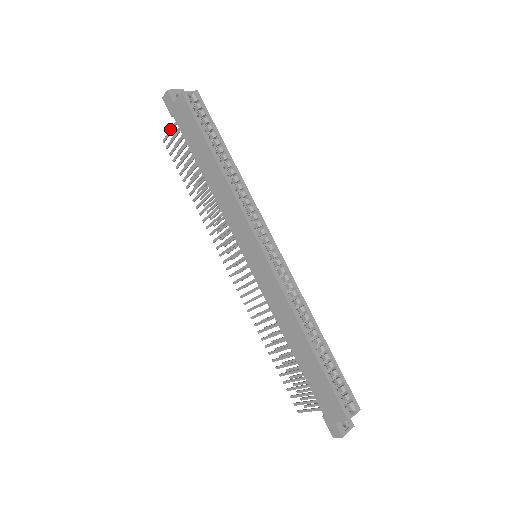
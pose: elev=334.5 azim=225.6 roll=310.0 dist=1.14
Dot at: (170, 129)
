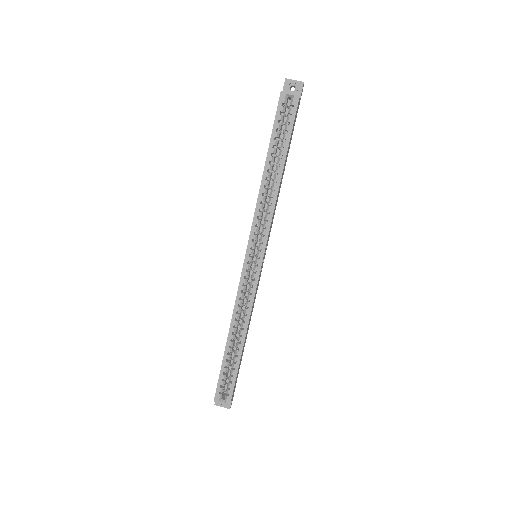
Dot at: occluded
